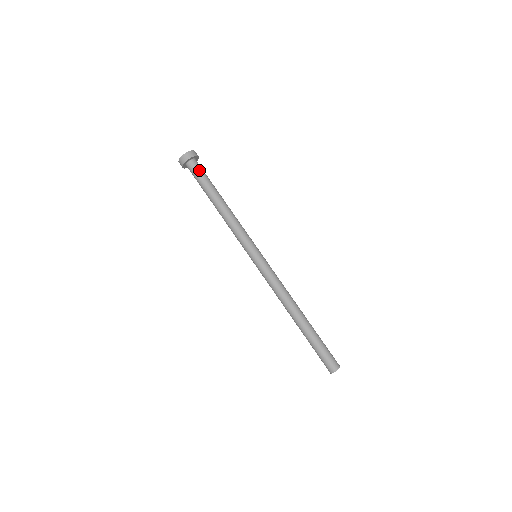
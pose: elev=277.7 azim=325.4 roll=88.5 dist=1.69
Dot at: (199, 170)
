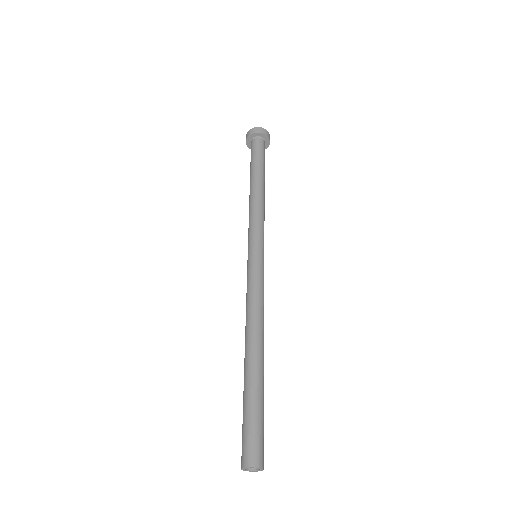
Dot at: occluded
